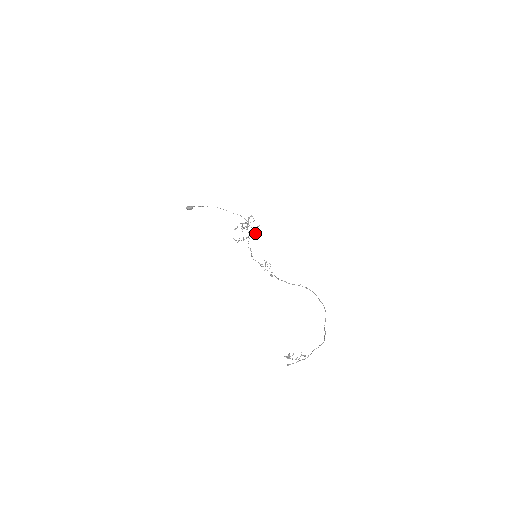
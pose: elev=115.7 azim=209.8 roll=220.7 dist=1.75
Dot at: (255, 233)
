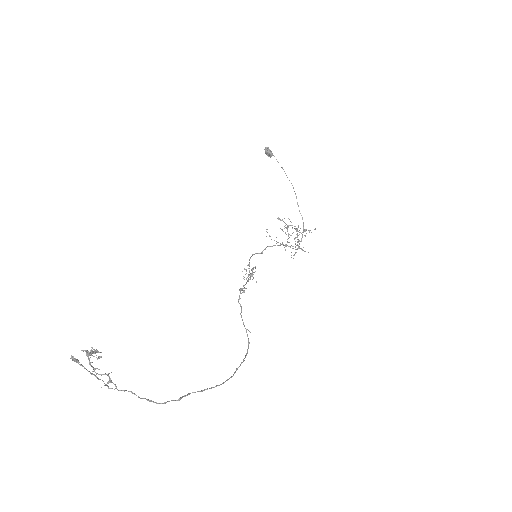
Dot at: occluded
